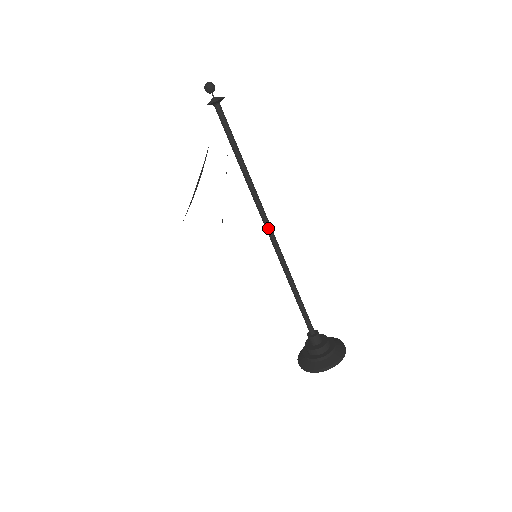
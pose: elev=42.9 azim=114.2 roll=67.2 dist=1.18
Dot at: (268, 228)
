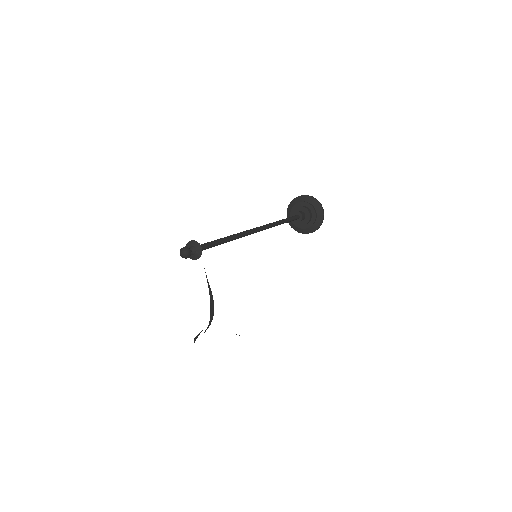
Dot at: occluded
